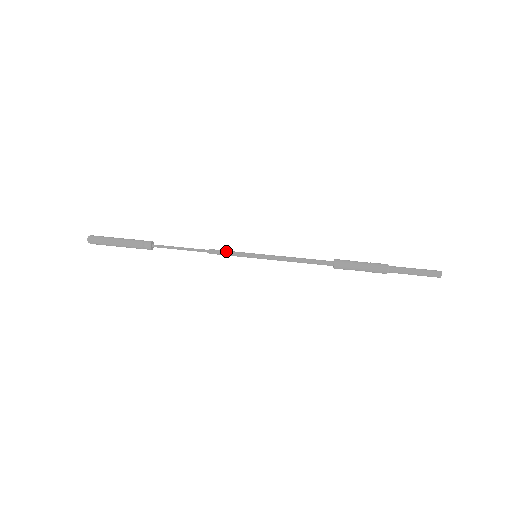
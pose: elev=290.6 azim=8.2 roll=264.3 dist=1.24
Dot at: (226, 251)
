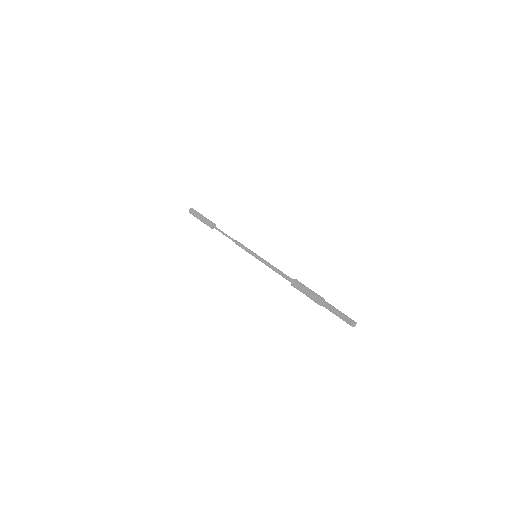
Dot at: (243, 245)
